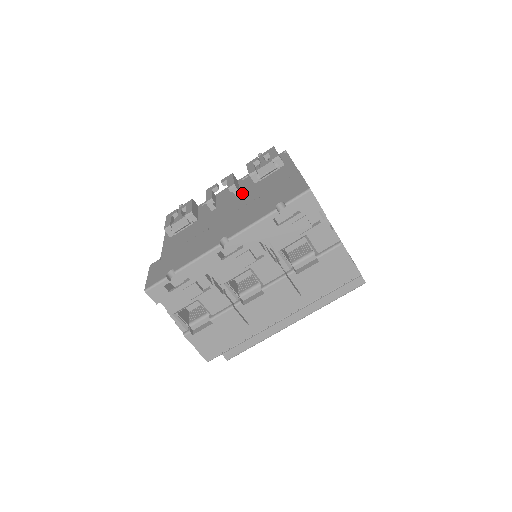
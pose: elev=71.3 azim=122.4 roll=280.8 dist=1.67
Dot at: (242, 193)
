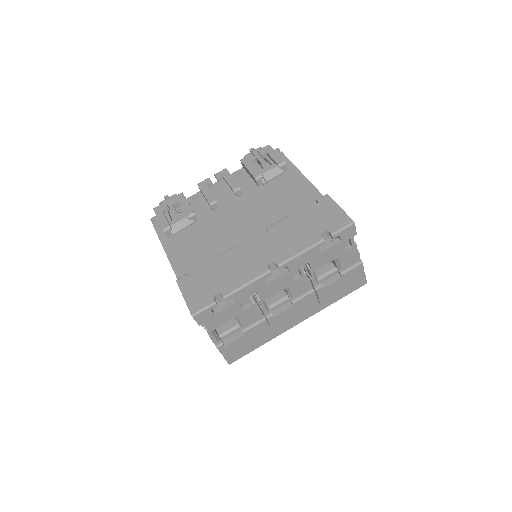
Dot at: (247, 196)
